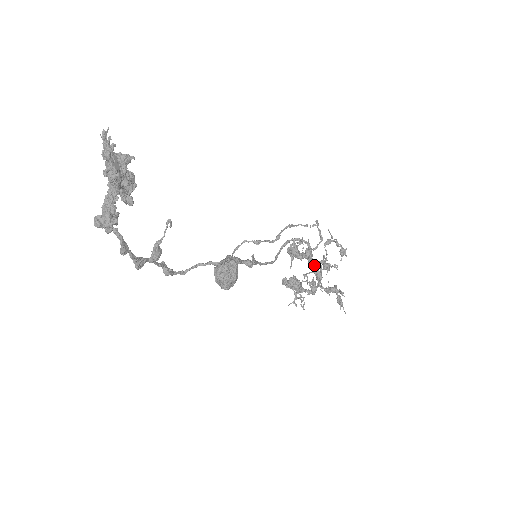
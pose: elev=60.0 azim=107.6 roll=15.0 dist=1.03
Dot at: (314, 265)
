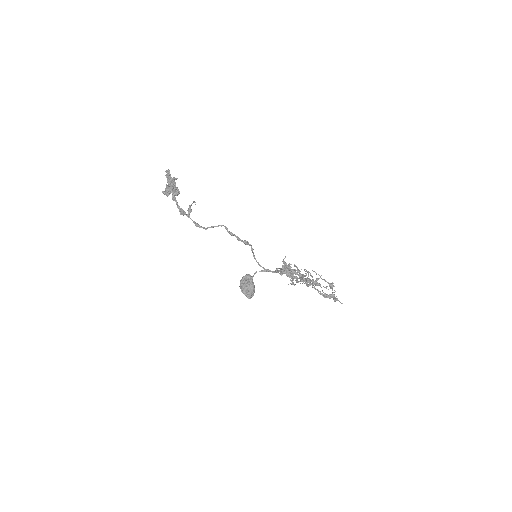
Dot at: (305, 279)
